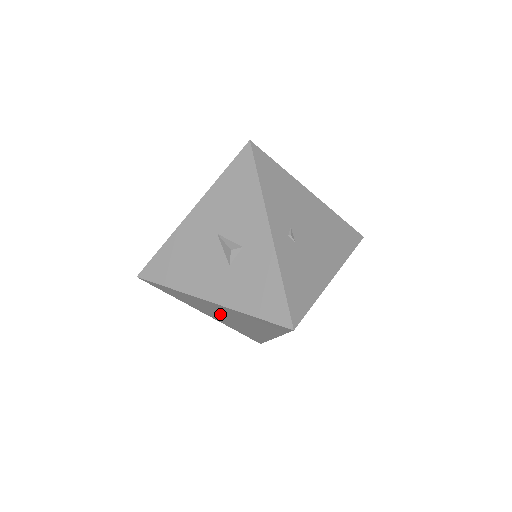
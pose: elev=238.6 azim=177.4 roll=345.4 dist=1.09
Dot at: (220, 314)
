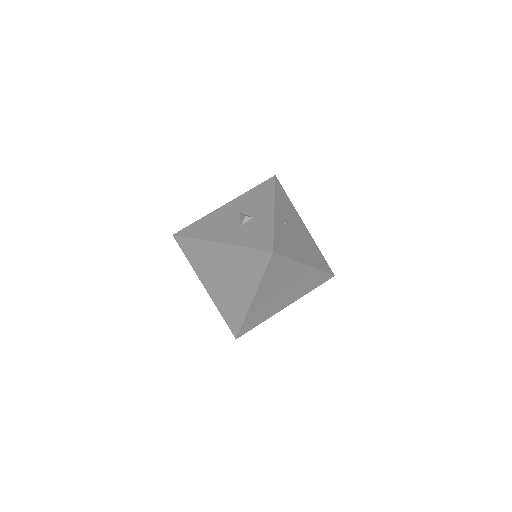
Dot at: (219, 273)
